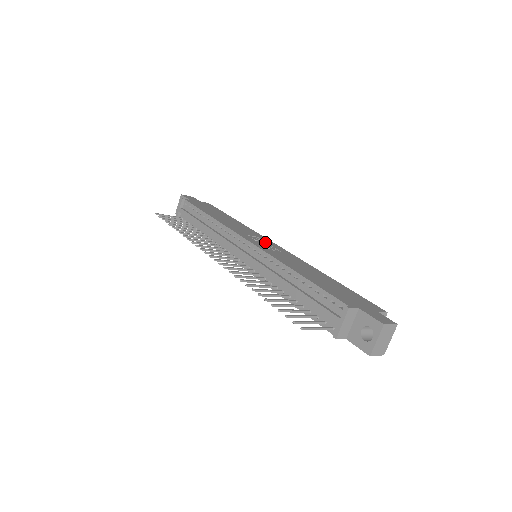
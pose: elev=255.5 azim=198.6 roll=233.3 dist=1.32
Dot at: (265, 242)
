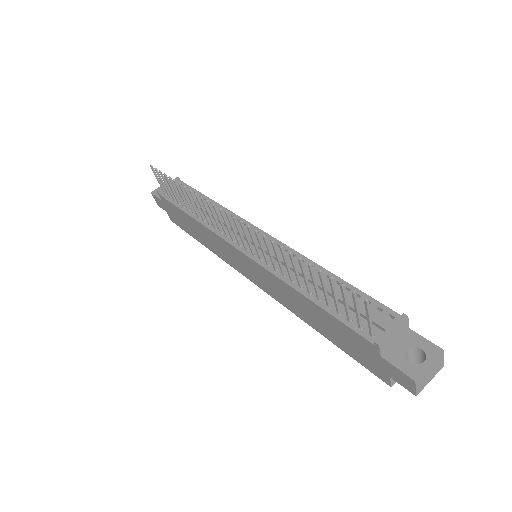
Dot at: occluded
